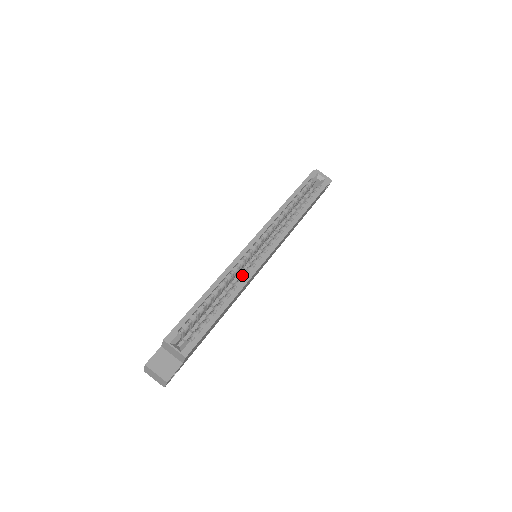
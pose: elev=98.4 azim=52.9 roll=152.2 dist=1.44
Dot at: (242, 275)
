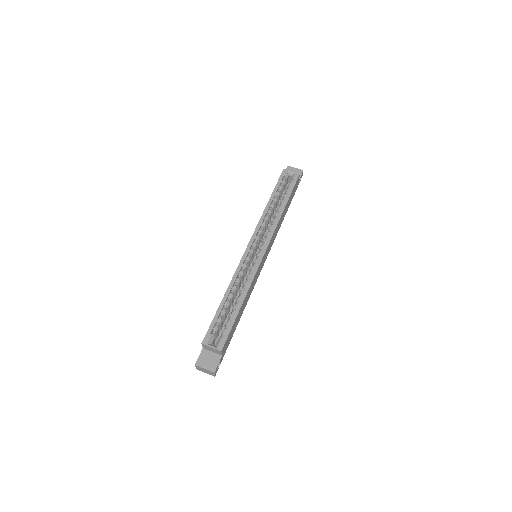
Dot at: (247, 276)
